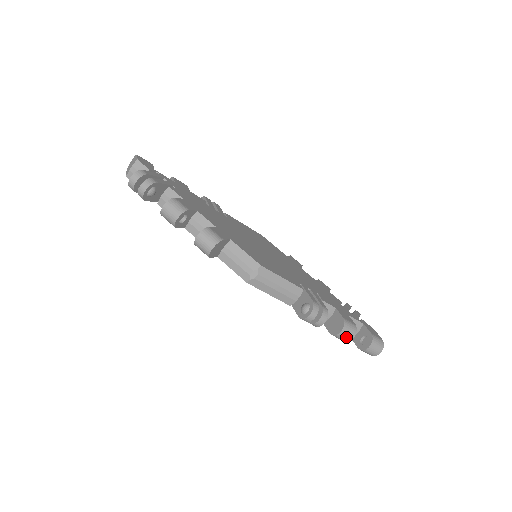
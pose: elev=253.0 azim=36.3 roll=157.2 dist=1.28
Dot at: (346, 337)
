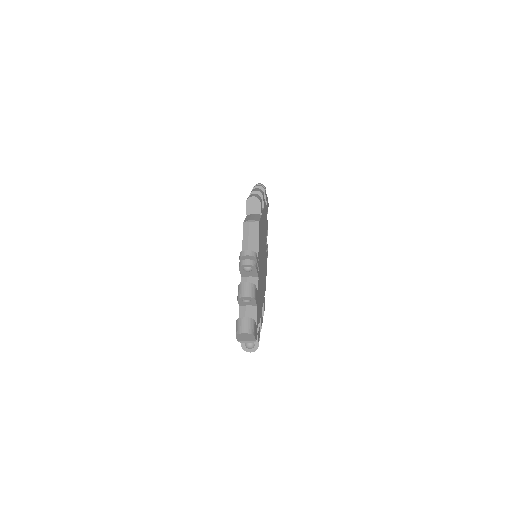
Dot at: occluded
